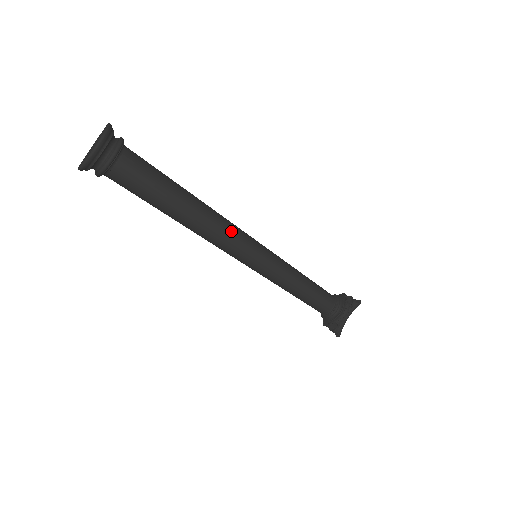
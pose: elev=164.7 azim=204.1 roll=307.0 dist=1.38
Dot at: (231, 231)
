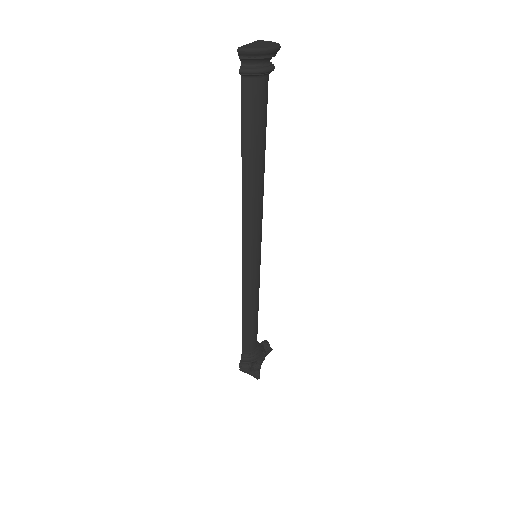
Dot at: (262, 216)
